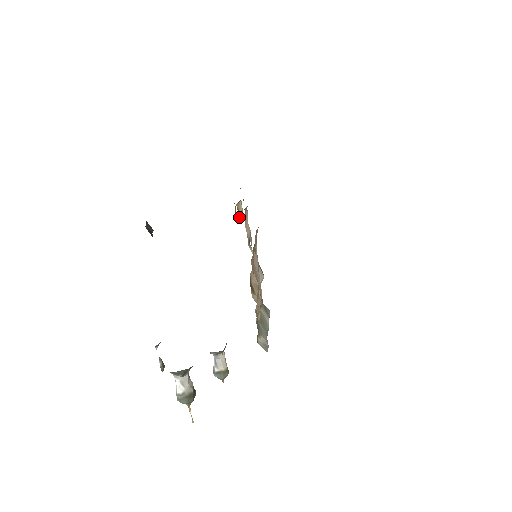
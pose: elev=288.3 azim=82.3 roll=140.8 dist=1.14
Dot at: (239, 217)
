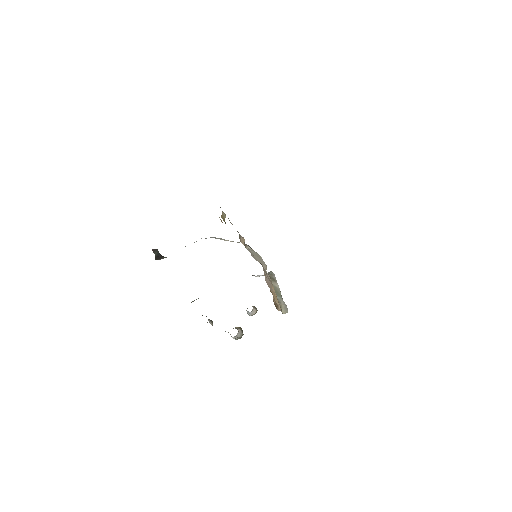
Dot at: occluded
